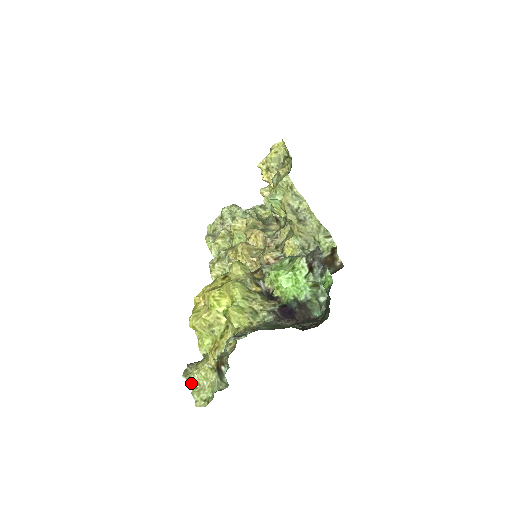
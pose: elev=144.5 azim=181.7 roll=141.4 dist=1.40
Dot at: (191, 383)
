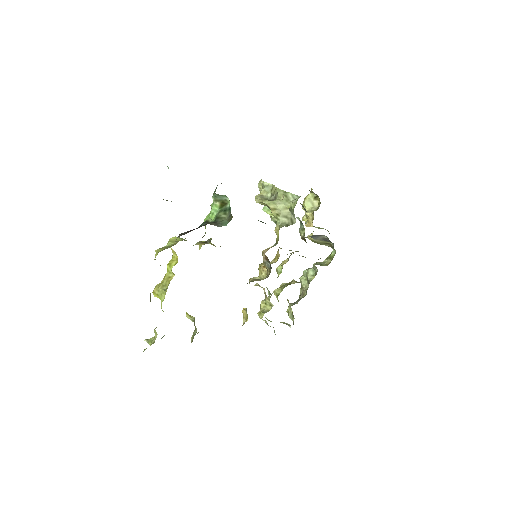
Dot at: occluded
